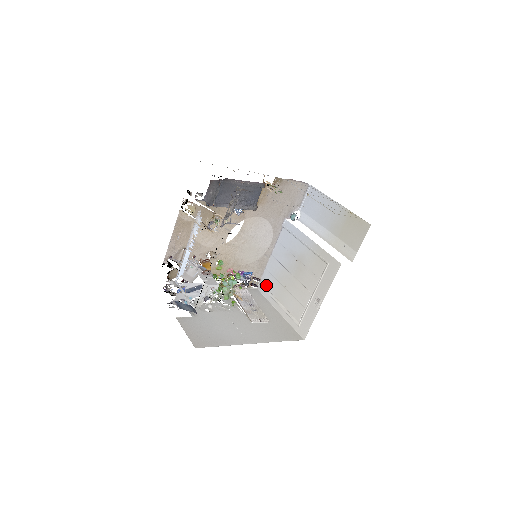
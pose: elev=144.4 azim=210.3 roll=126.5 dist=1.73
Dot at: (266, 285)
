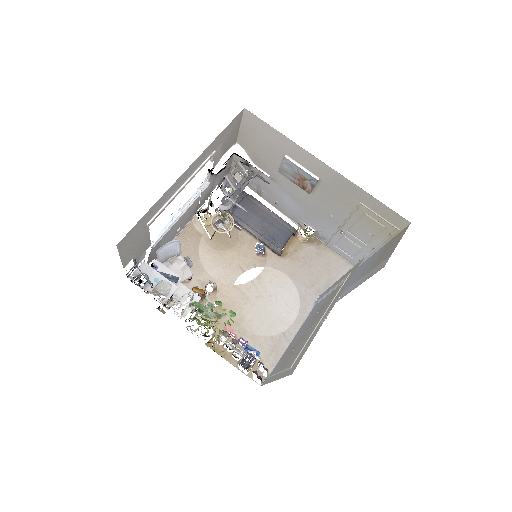
Dot at: (273, 372)
